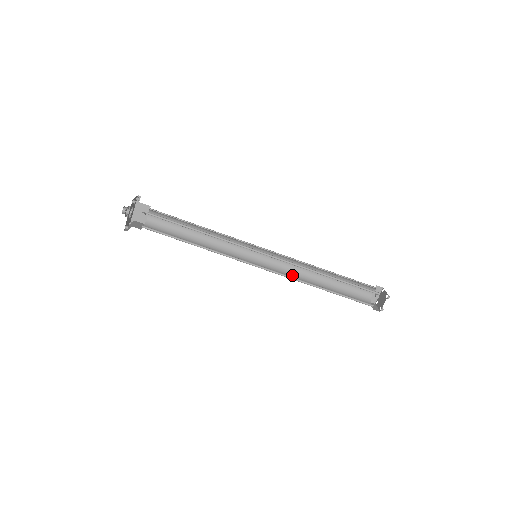
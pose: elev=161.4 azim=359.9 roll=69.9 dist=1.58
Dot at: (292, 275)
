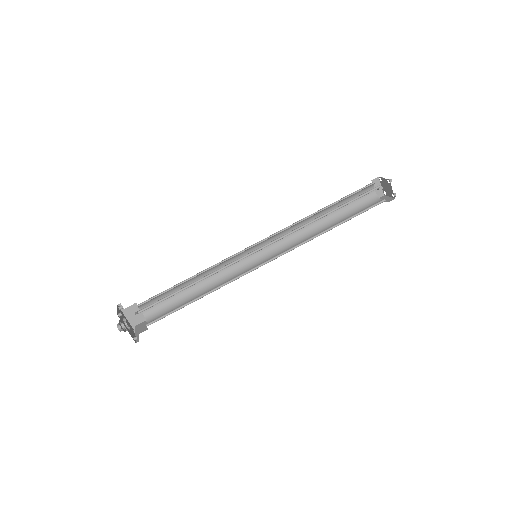
Dot at: (298, 241)
